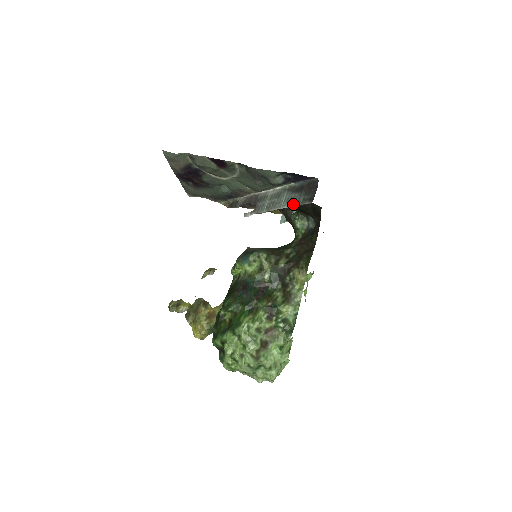
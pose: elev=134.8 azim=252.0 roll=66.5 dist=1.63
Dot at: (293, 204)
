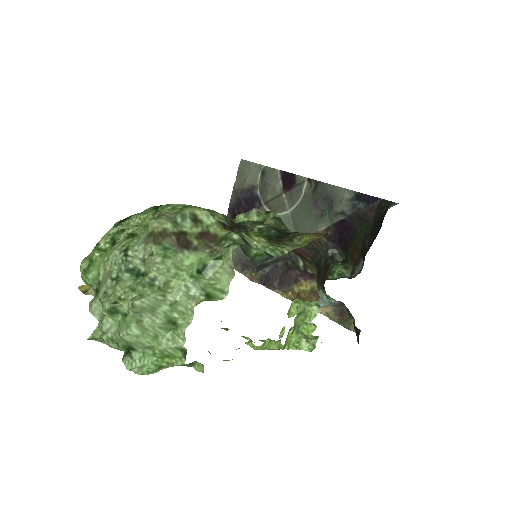
Dot at: (350, 215)
